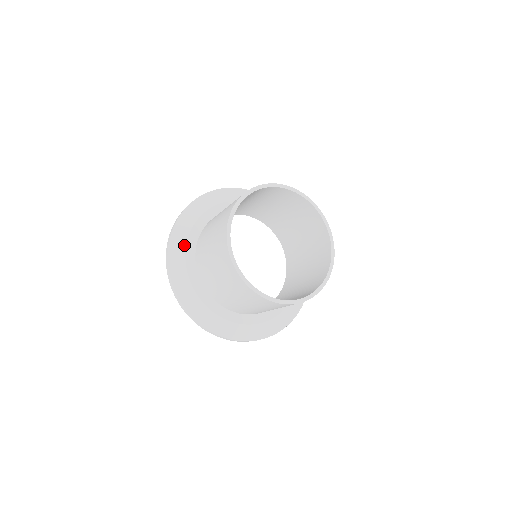
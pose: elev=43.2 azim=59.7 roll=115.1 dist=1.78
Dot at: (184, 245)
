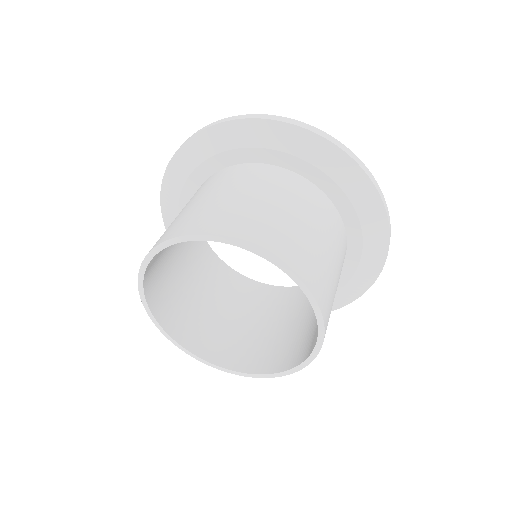
Dot at: occluded
